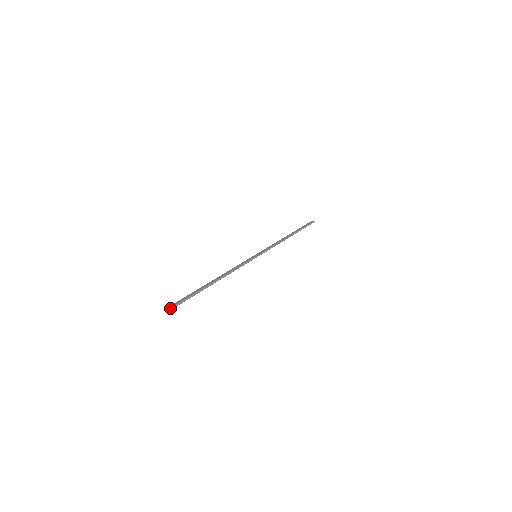
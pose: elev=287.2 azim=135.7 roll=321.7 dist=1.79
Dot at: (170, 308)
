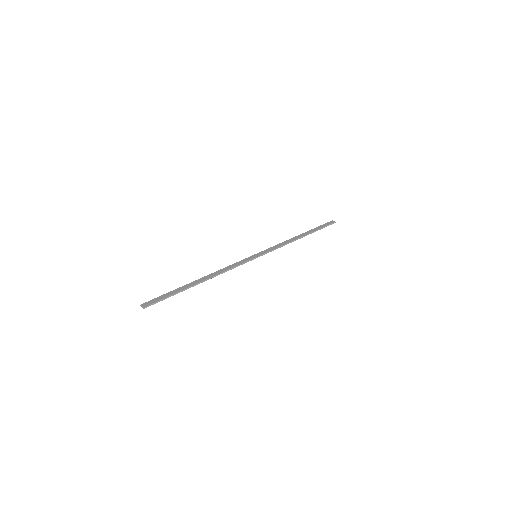
Dot at: (144, 307)
